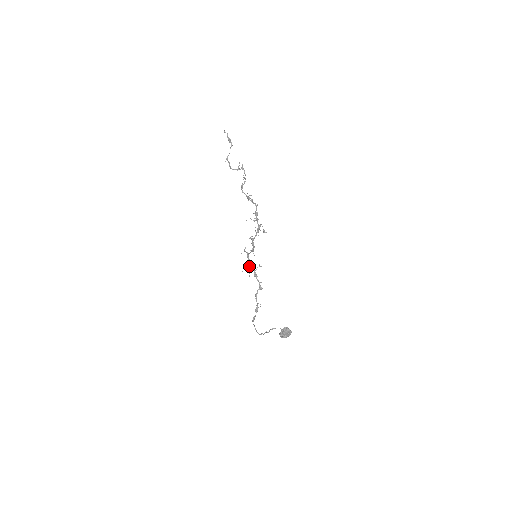
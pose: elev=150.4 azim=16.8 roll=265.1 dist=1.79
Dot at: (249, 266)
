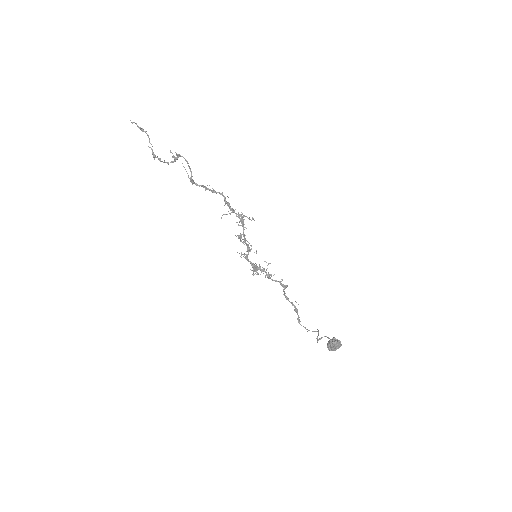
Dot at: (255, 271)
